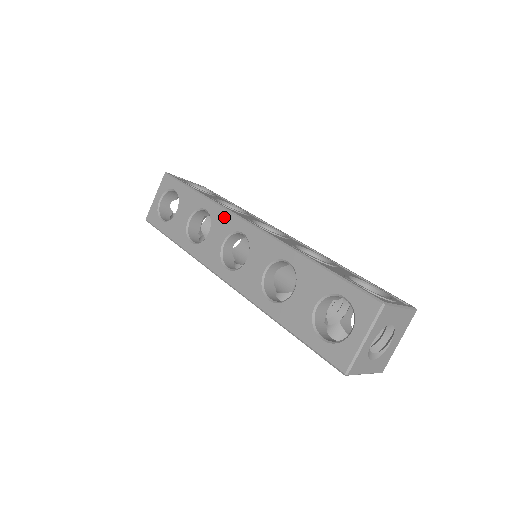
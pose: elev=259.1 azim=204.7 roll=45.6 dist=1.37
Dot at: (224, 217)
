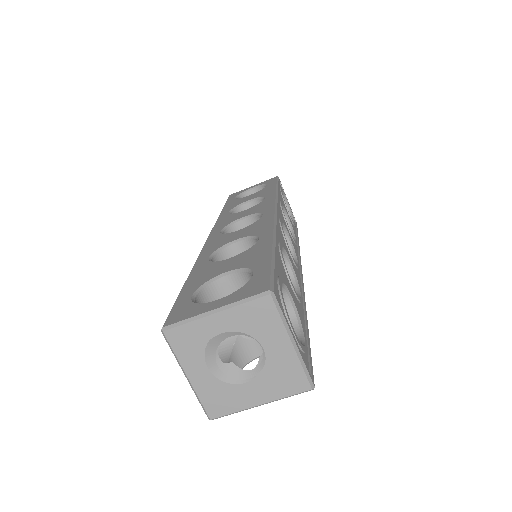
Dot at: (268, 204)
